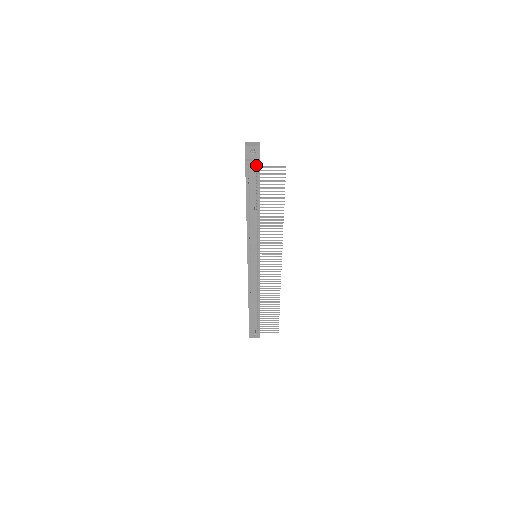
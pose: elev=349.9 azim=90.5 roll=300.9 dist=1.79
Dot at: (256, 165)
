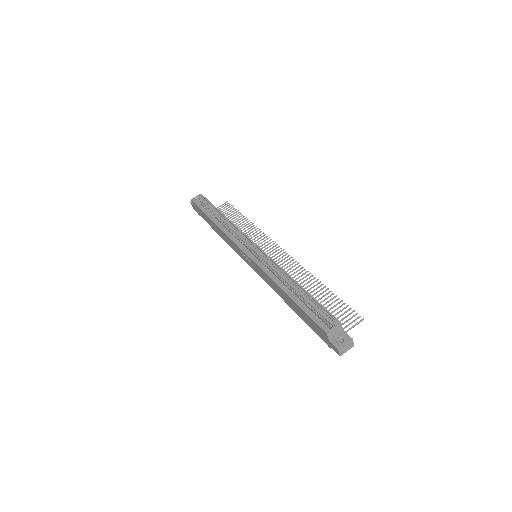
Dot at: occluded
